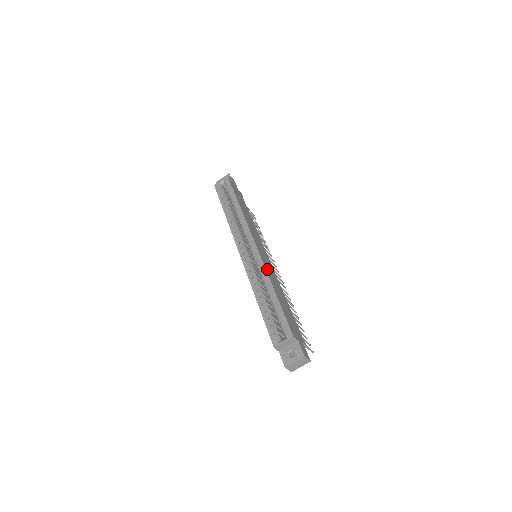
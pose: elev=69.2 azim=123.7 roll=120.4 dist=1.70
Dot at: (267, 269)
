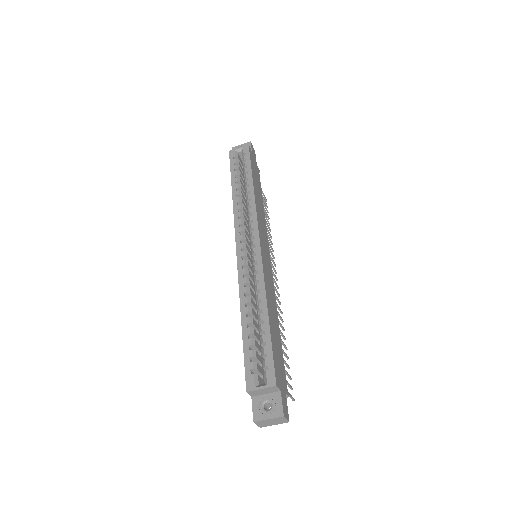
Dot at: (266, 279)
